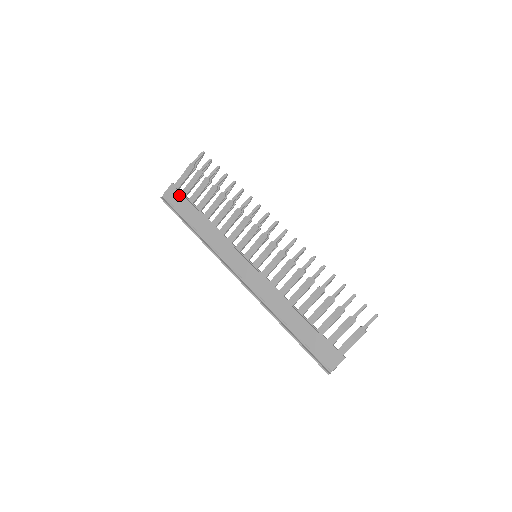
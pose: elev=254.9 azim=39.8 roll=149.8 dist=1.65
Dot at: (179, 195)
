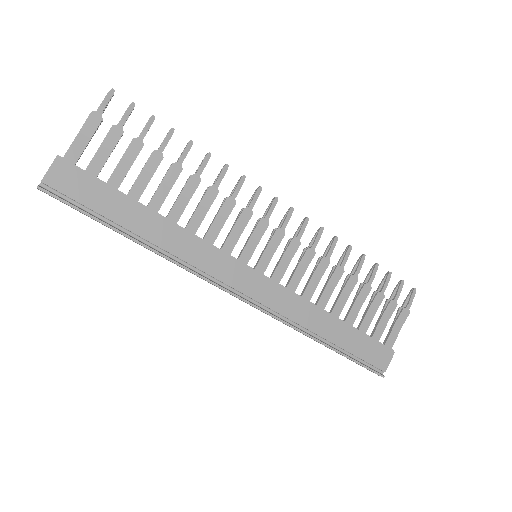
Dot at: (83, 177)
